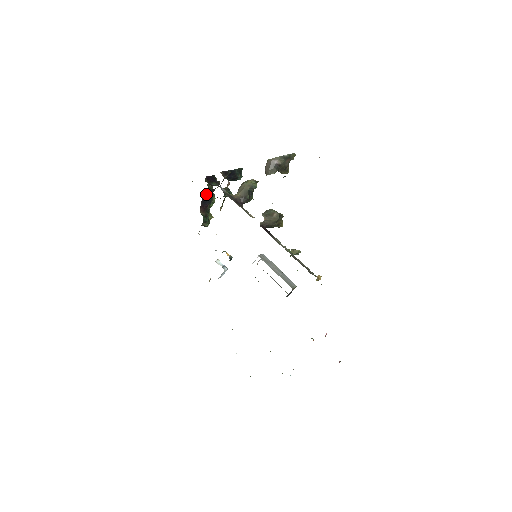
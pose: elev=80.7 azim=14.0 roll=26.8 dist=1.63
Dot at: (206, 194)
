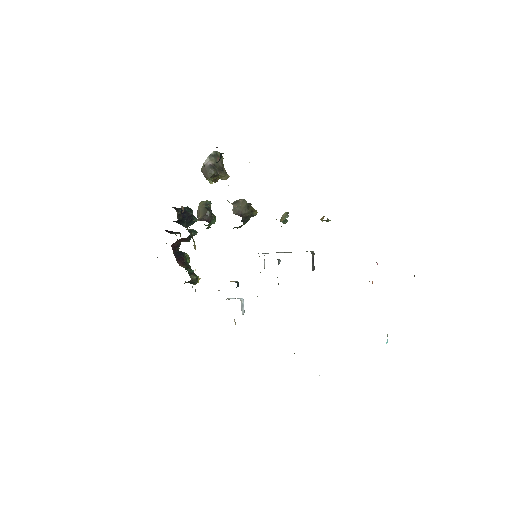
Dot at: (174, 246)
